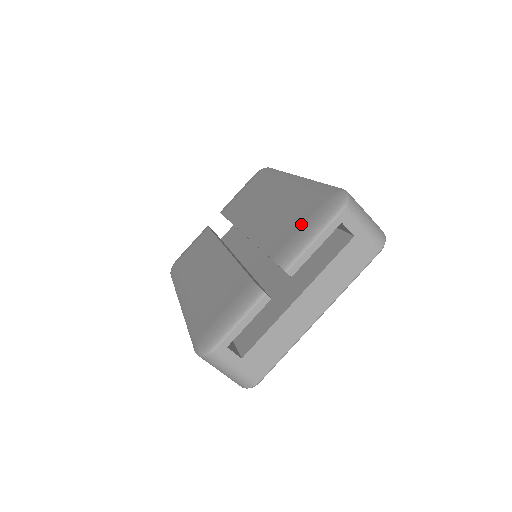
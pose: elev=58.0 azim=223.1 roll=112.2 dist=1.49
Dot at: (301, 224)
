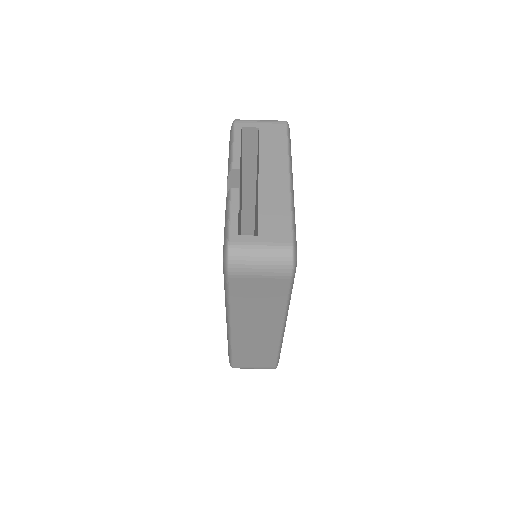
Dot at: occluded
